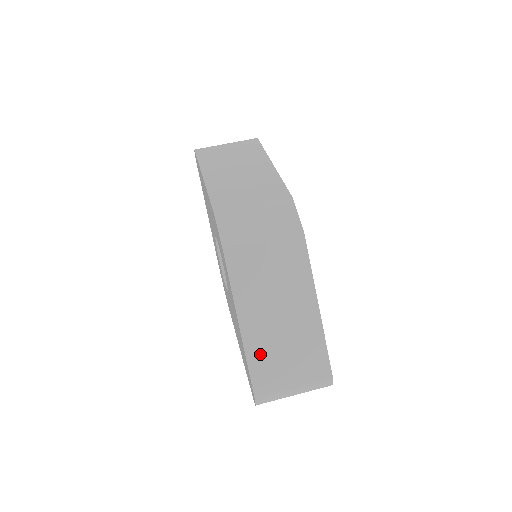
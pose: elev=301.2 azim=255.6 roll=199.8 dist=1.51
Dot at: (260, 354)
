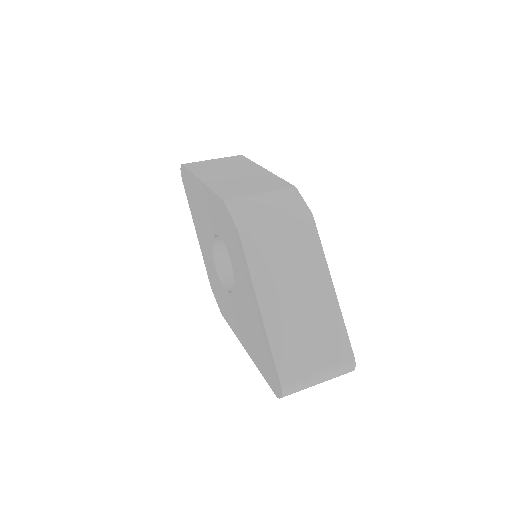
Dot at: (283, 338)
